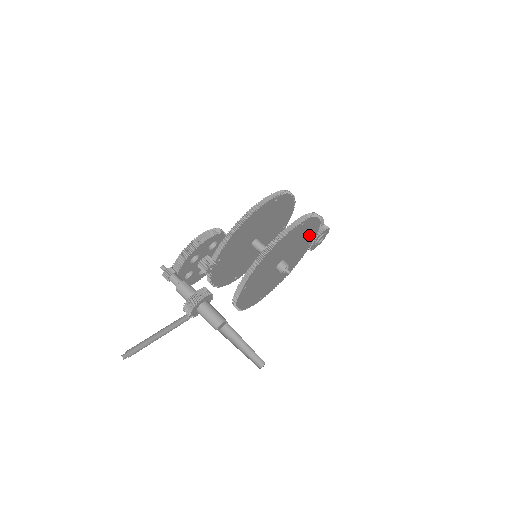
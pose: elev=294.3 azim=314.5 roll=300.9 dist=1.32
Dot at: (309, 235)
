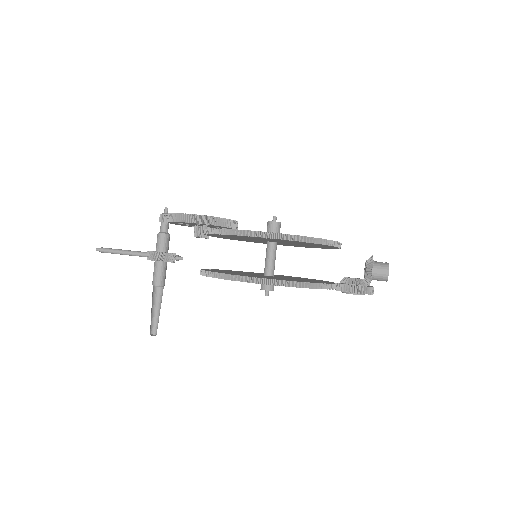
Dot at: occluded
